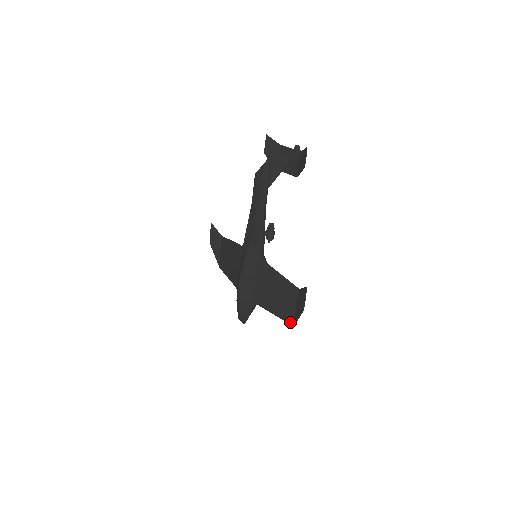
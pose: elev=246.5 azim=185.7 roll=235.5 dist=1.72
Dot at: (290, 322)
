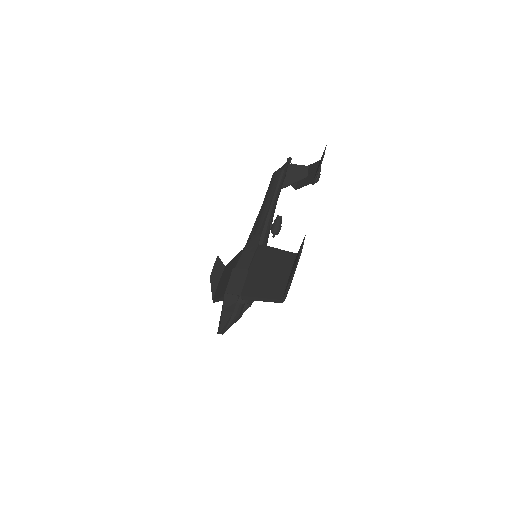
Dot at: (279, 298)
